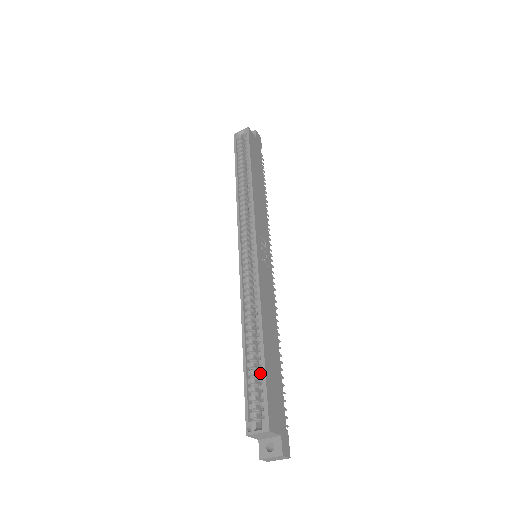
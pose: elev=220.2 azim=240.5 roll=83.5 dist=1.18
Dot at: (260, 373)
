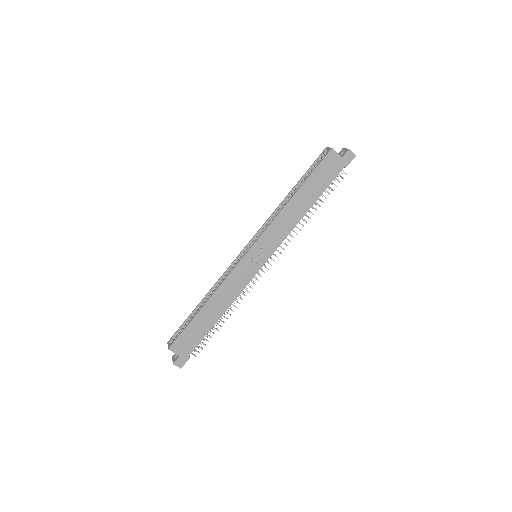
Dot at: (192, 322)
